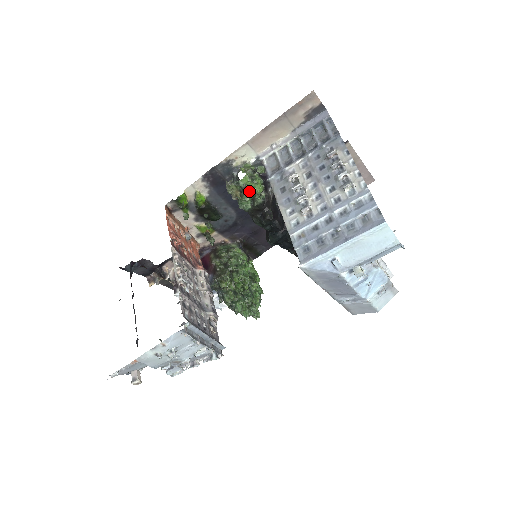
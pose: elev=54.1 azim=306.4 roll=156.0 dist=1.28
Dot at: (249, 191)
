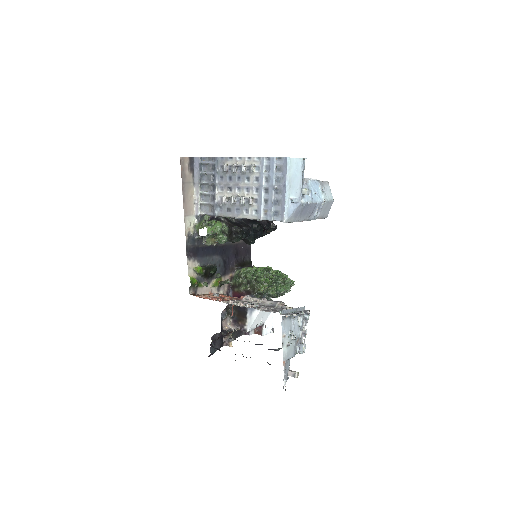
Dot at: (217, 231)
